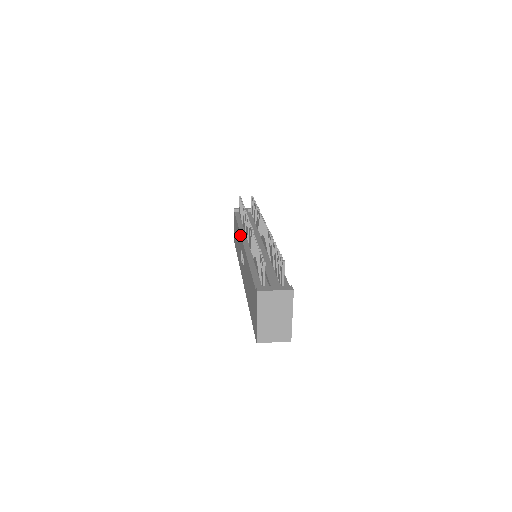
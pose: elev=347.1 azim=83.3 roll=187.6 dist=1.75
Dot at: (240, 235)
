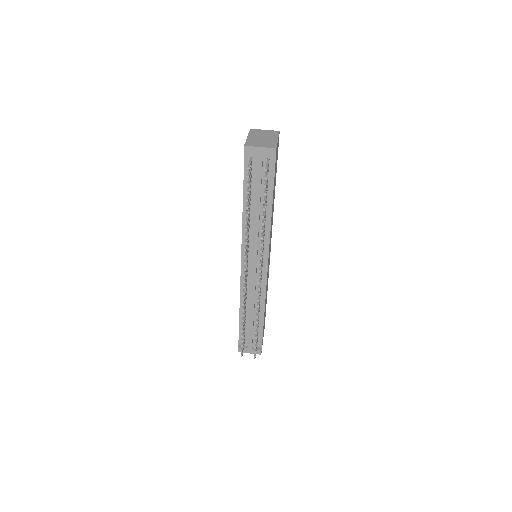
Dot at: occluded
